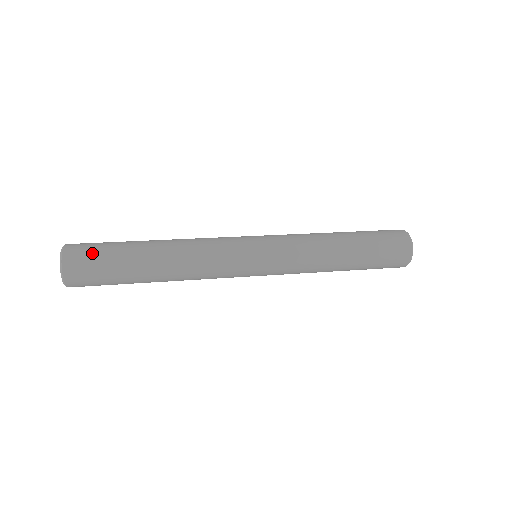
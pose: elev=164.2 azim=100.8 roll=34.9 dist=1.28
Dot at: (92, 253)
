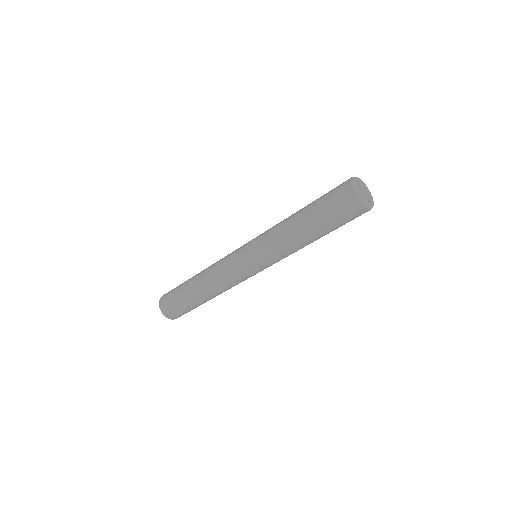
Dot at: (170, 296)
